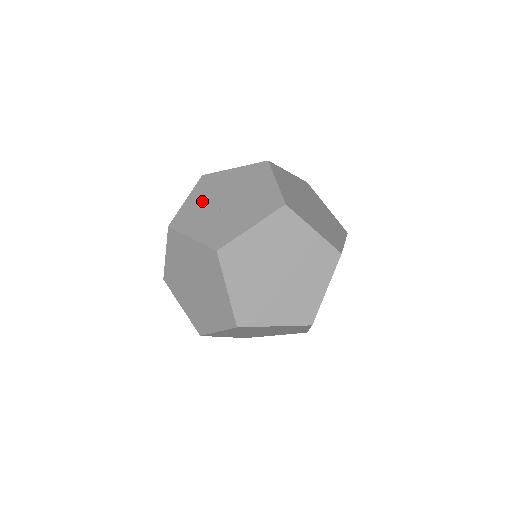
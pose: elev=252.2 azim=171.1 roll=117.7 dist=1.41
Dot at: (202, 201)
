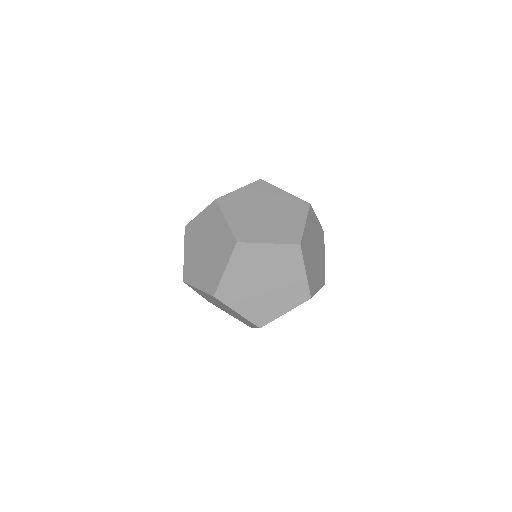
Dot at: (201, 228)
